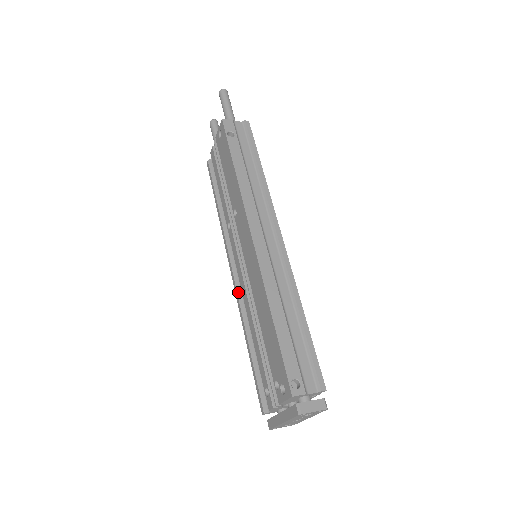
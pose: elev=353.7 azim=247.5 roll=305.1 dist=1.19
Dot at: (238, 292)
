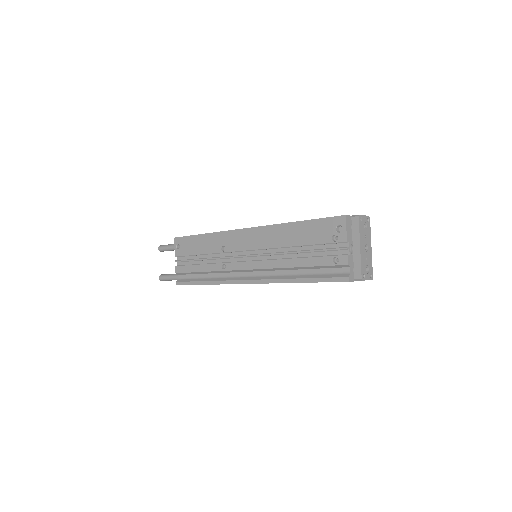
Dot at: (263, 278)
